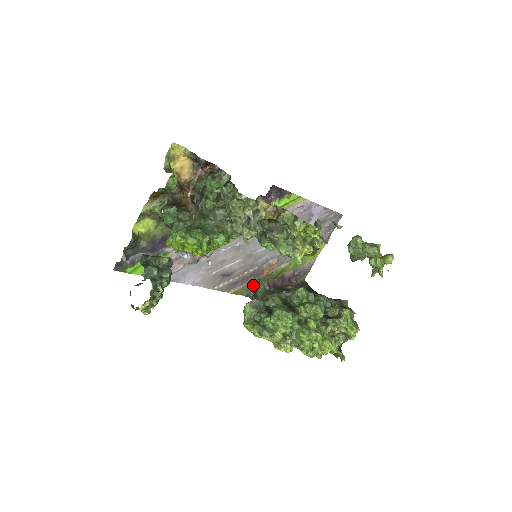
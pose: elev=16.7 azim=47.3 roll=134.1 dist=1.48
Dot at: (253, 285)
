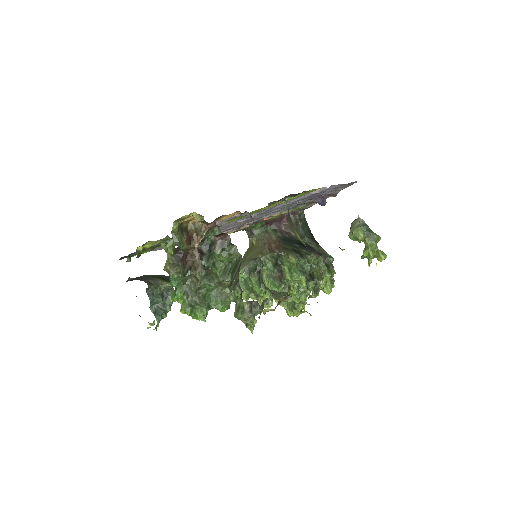
Dot at: (251, 226)
